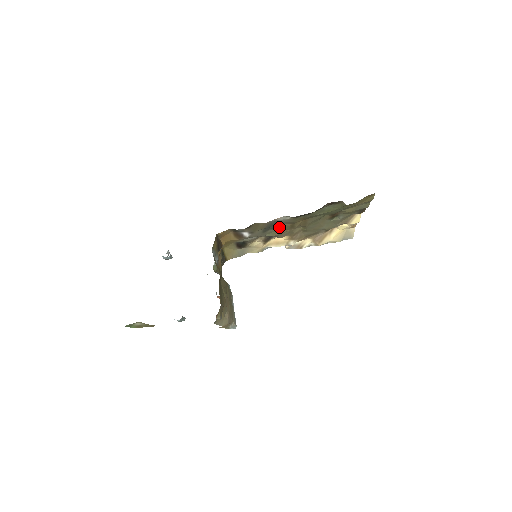
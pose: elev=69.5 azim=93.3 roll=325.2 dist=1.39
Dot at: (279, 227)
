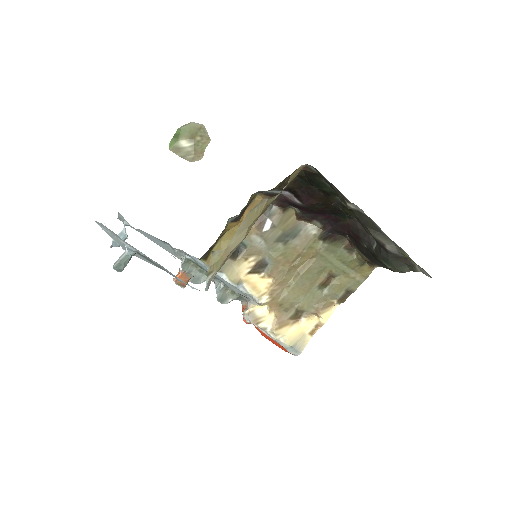
Dot at: (289, 248)
